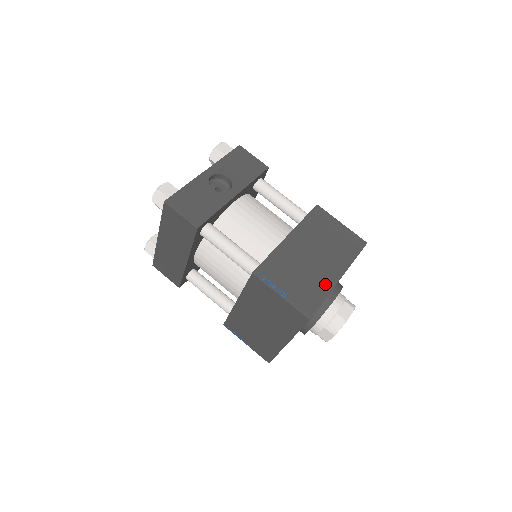
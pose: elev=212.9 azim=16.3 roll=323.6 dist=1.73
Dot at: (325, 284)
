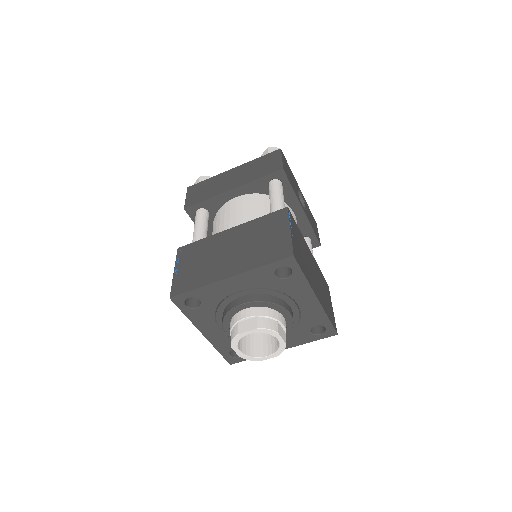
Dot at: (310, 279)
